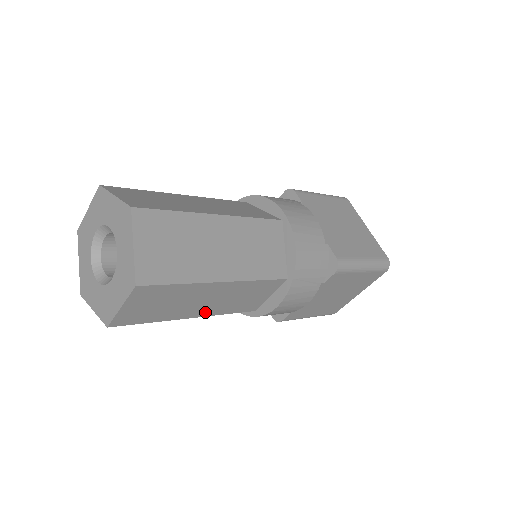
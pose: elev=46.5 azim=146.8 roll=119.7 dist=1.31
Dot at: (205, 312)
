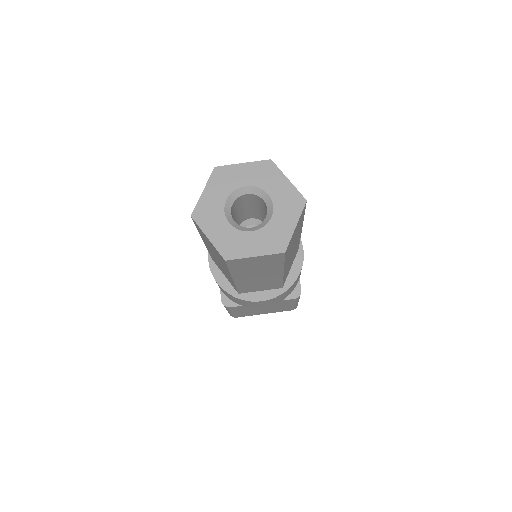
Dot at: (241, 281)
